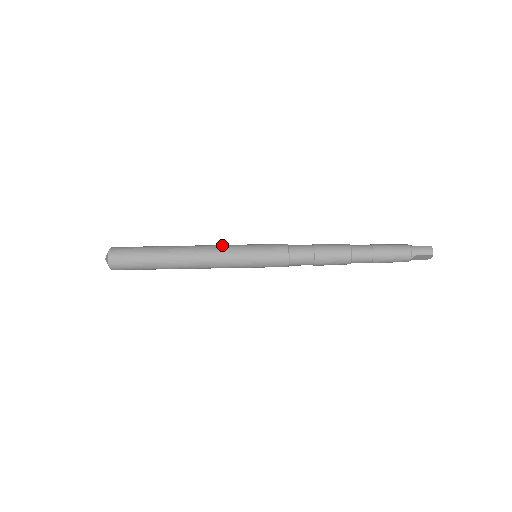
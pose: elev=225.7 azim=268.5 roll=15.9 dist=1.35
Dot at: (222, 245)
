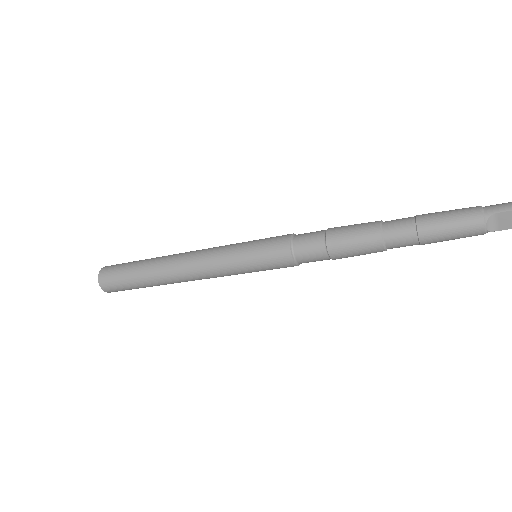
Dot at: occluded
